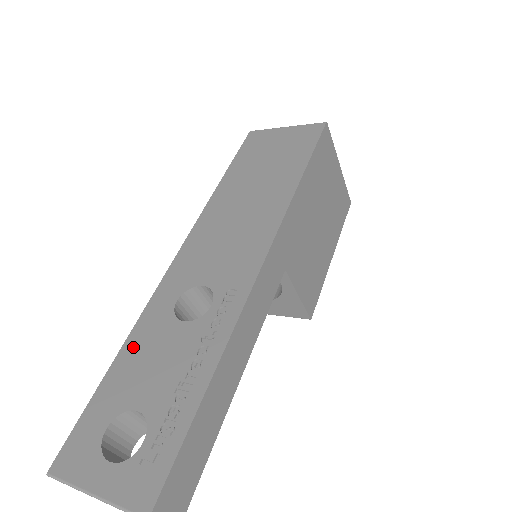
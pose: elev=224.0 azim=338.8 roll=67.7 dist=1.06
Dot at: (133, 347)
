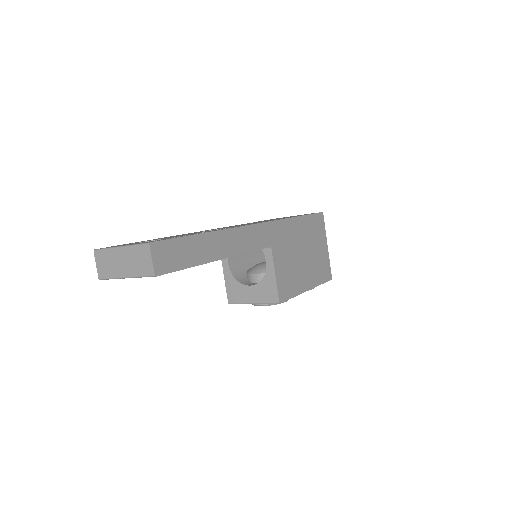
Dot at: occluded
